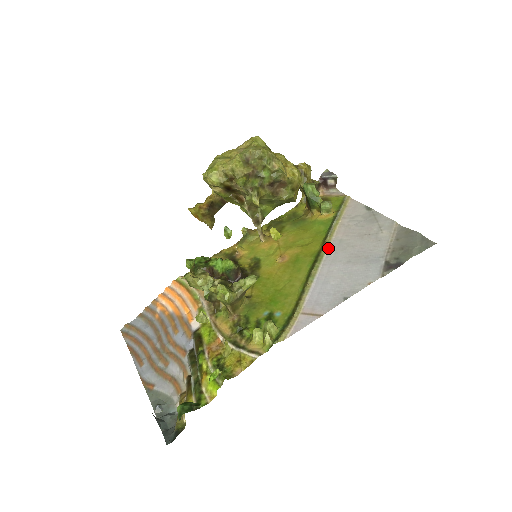
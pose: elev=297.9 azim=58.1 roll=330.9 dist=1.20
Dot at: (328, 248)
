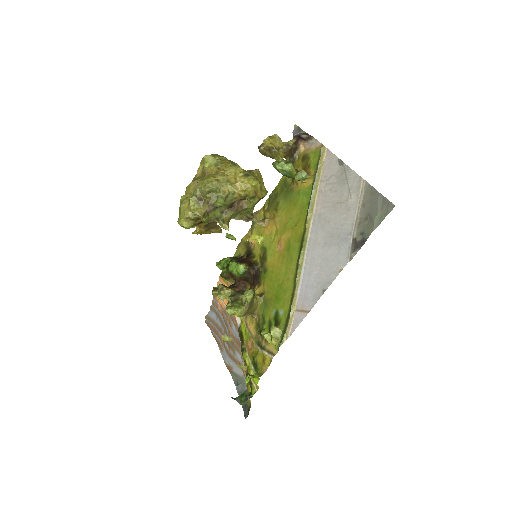
Dot at: (310, 228)
